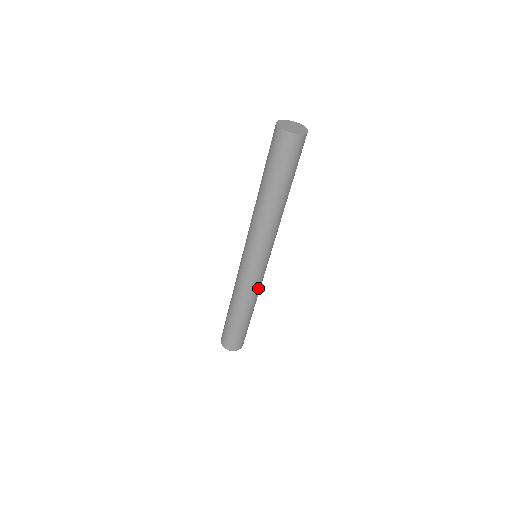
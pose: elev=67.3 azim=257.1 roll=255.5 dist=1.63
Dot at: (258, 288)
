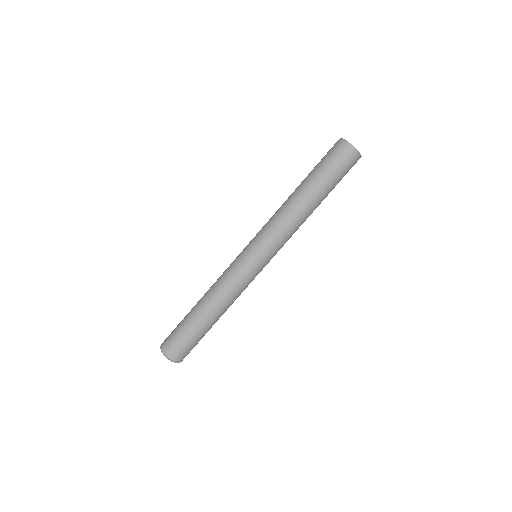
Dot at: (243, 290)
